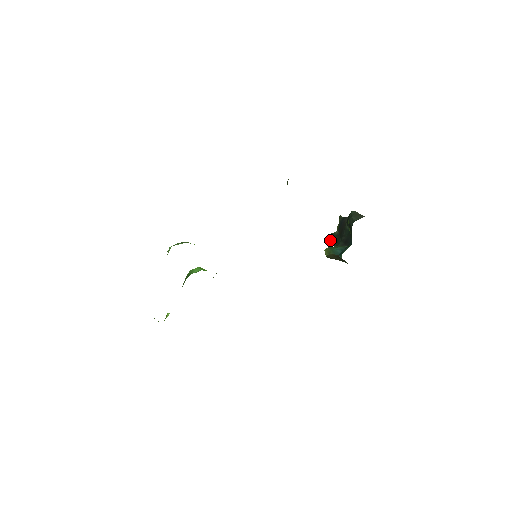
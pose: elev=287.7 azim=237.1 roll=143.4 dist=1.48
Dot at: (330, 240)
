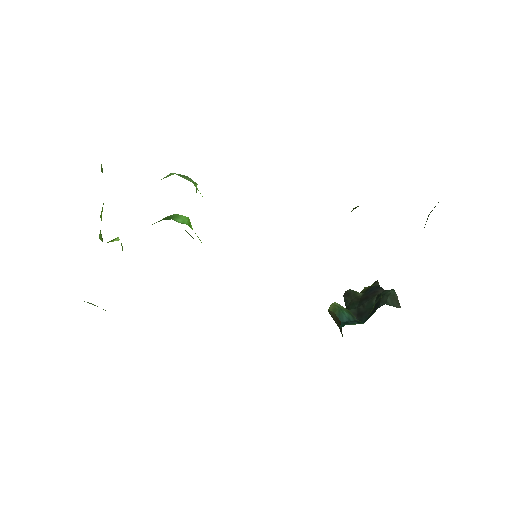
Dot at: (347, 295)
